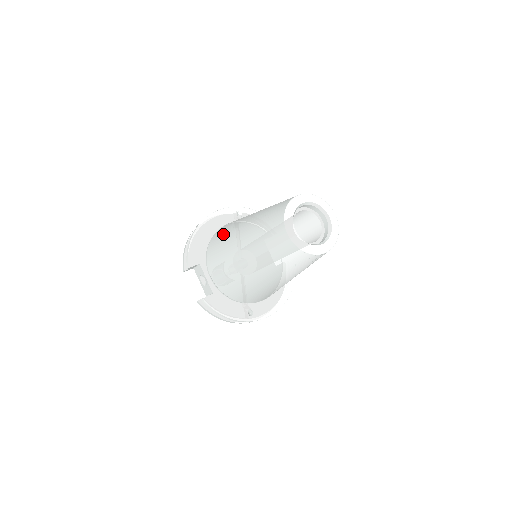
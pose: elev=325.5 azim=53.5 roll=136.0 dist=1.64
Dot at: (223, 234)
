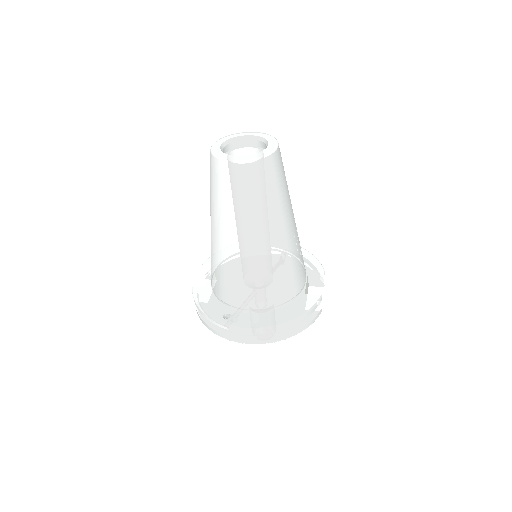
Dot at: occluded
